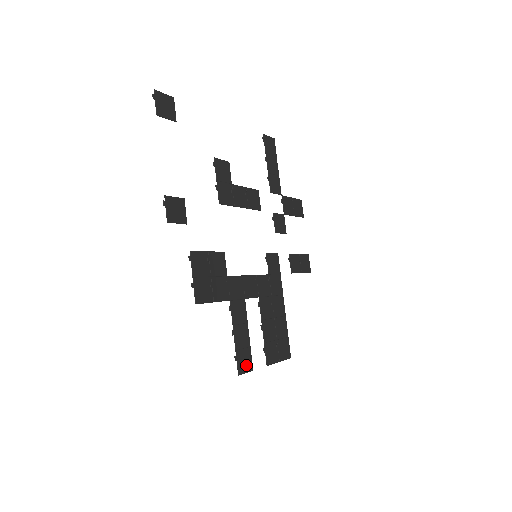
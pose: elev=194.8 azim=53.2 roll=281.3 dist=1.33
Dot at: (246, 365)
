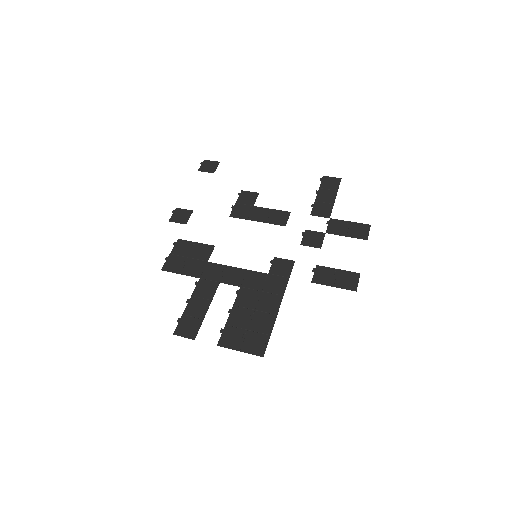
Dot at: (188, 331)
